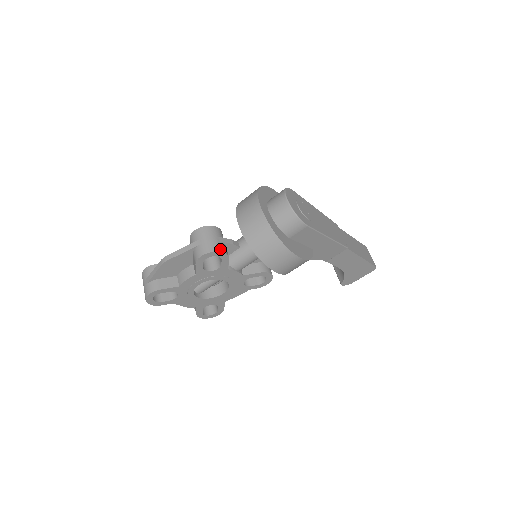
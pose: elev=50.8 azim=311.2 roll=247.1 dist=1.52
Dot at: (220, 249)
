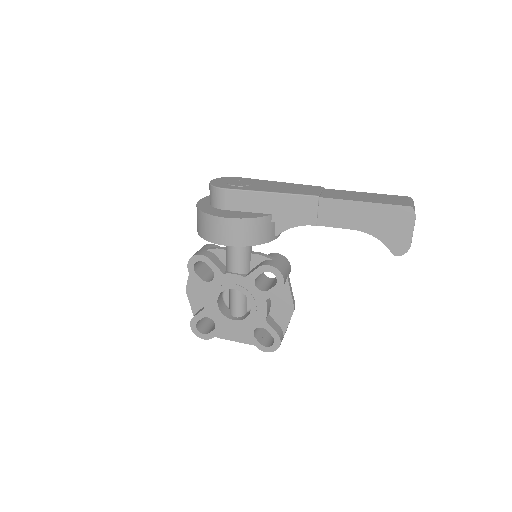
Dot at: (198, 254)
